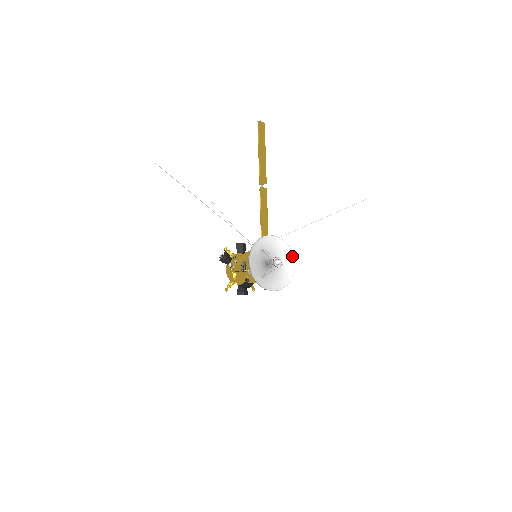
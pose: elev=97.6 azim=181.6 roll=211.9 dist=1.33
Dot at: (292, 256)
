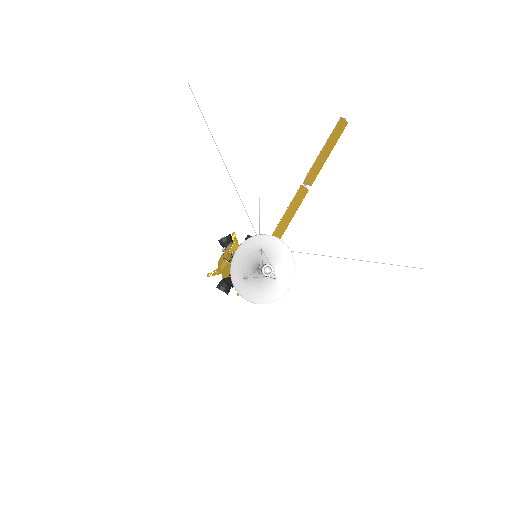
Dot at: (292, 276)
